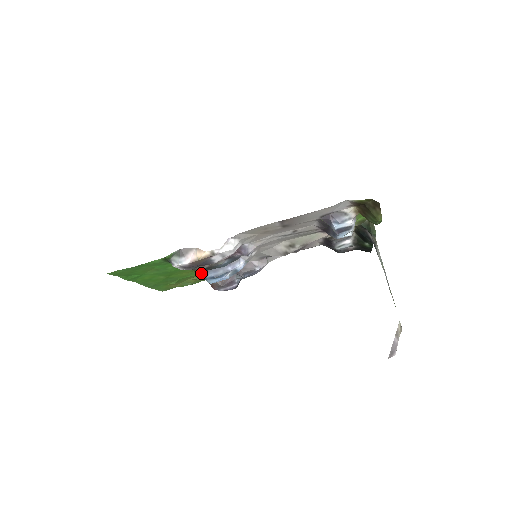
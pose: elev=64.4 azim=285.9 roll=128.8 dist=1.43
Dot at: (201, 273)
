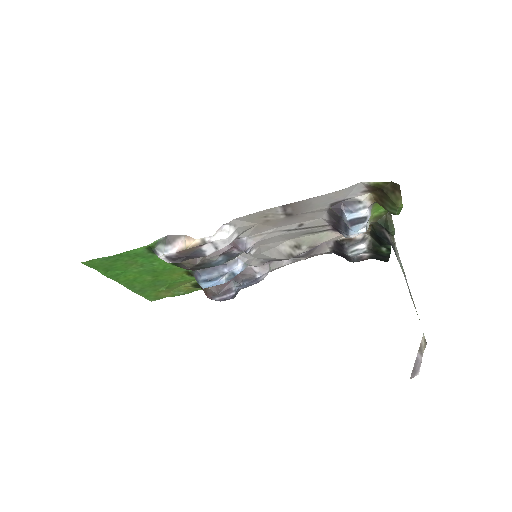
Dot at: (194, 277)
